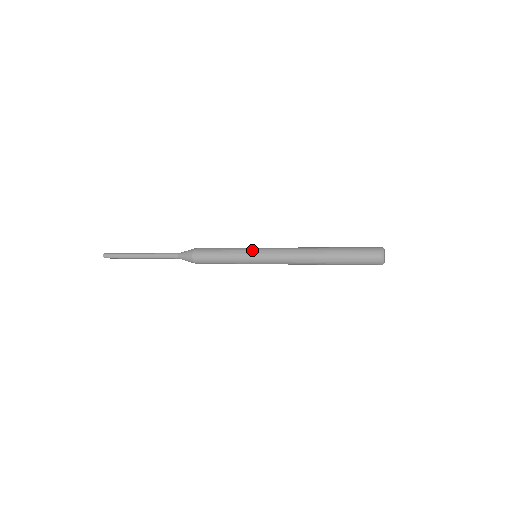
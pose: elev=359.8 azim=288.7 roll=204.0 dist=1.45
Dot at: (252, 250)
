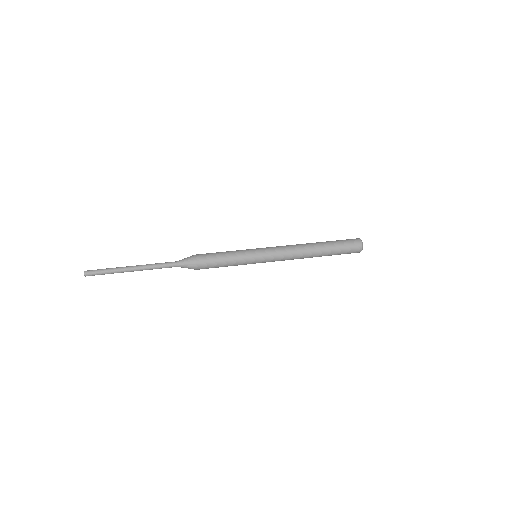
Dot at: (256, 257)
